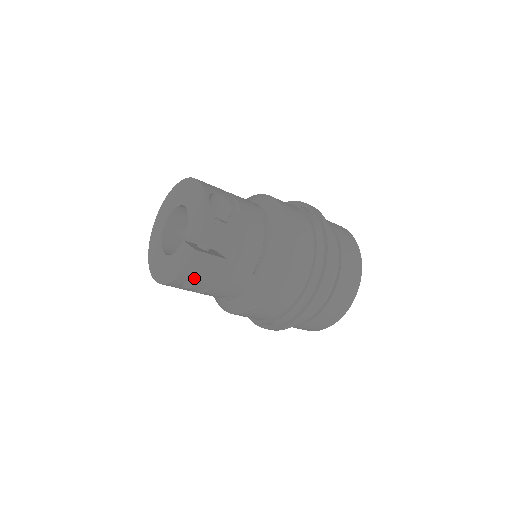
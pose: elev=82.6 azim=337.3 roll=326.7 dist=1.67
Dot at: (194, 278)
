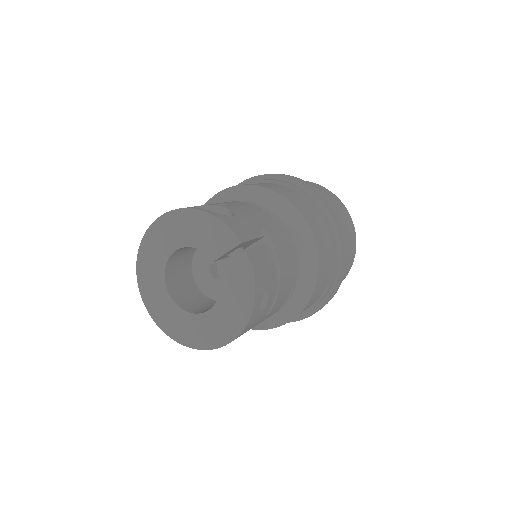
Dot at: (265, 286)
